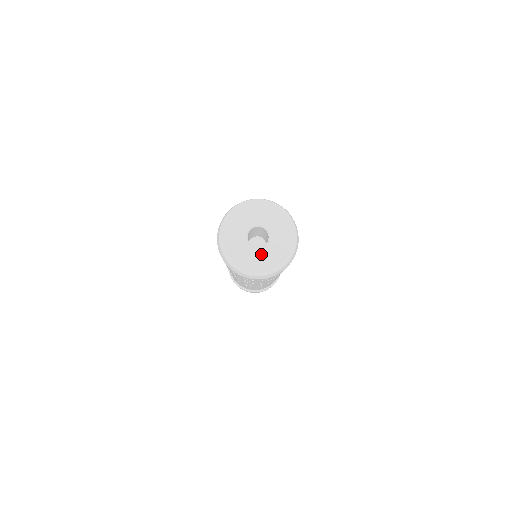
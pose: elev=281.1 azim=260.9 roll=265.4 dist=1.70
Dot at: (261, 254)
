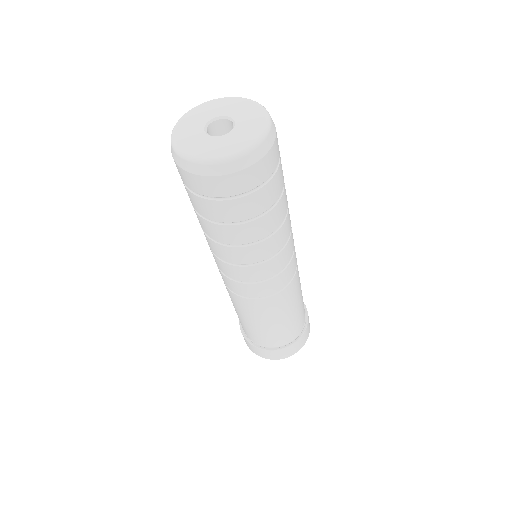
Dot at: (232, 136)
